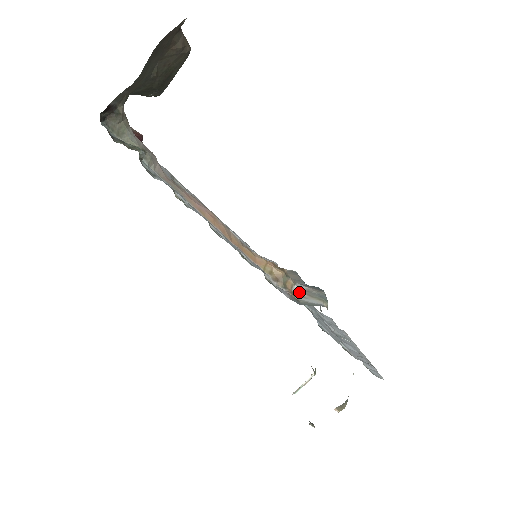
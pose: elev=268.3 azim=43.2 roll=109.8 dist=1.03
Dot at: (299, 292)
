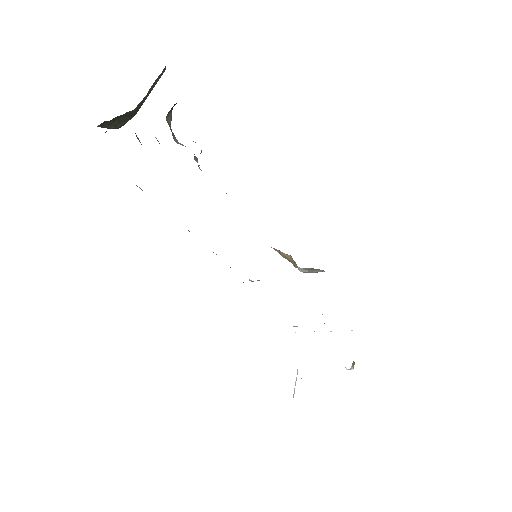
Dot at: (303, 270)
